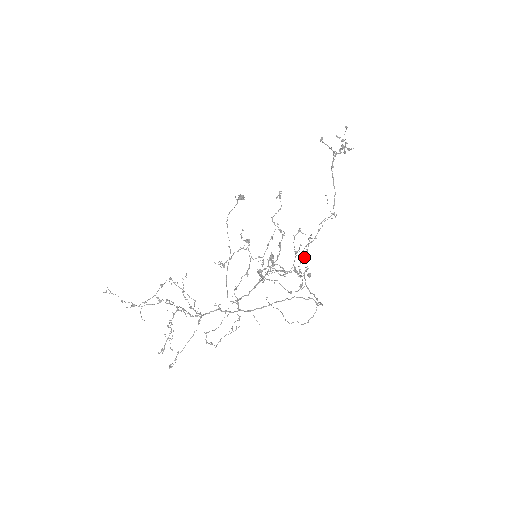
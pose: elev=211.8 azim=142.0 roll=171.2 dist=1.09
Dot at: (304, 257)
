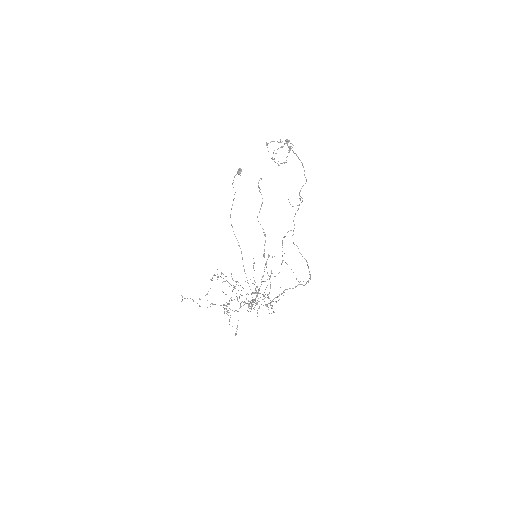
Dot at: (281, 263)
